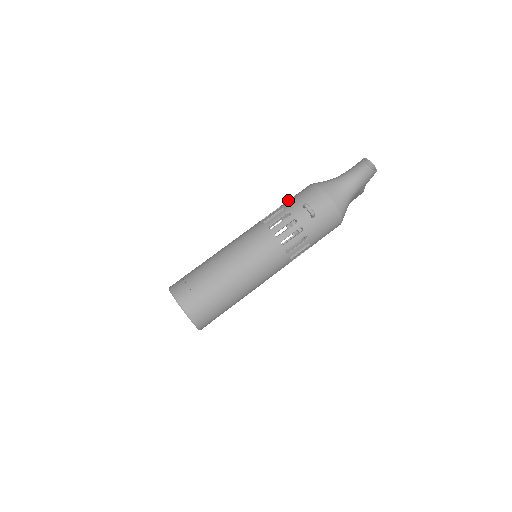
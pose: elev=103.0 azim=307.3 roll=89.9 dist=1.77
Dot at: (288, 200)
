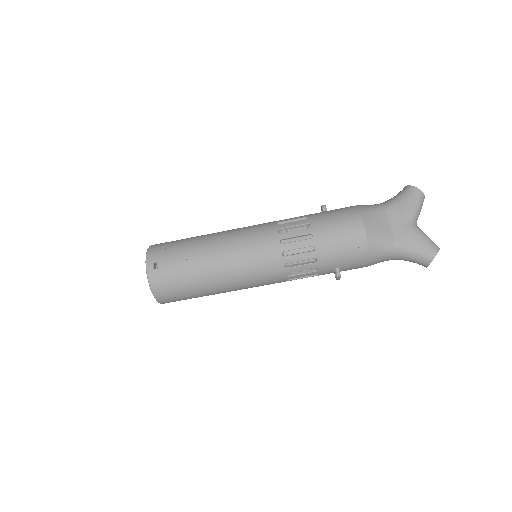
Dot at: (328, 244)
